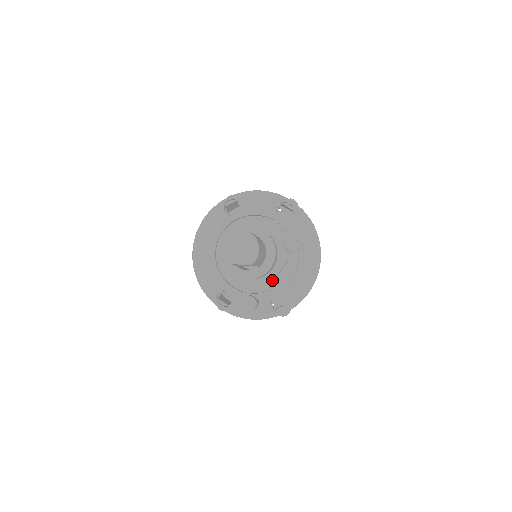
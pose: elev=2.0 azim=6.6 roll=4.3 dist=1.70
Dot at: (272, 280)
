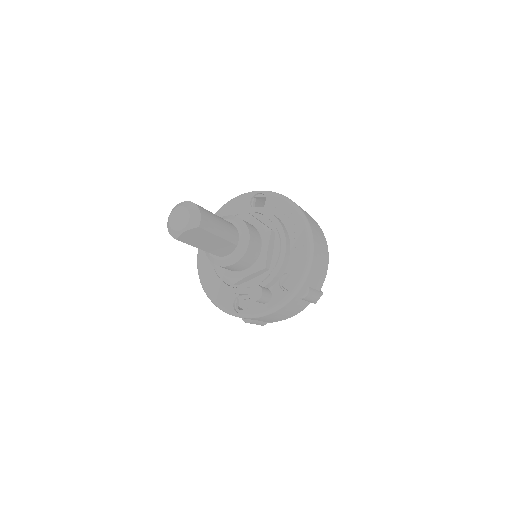
Dot at: (265, 259)
